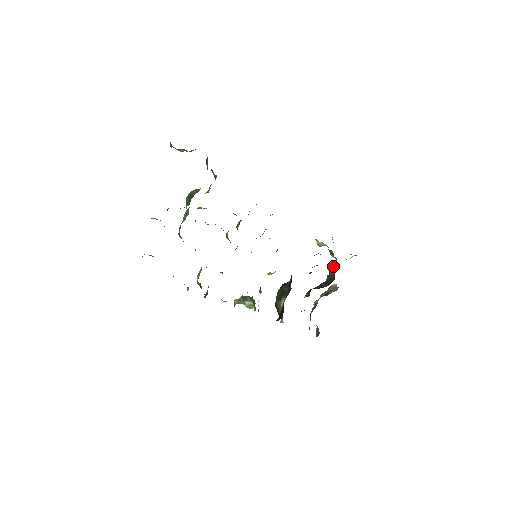
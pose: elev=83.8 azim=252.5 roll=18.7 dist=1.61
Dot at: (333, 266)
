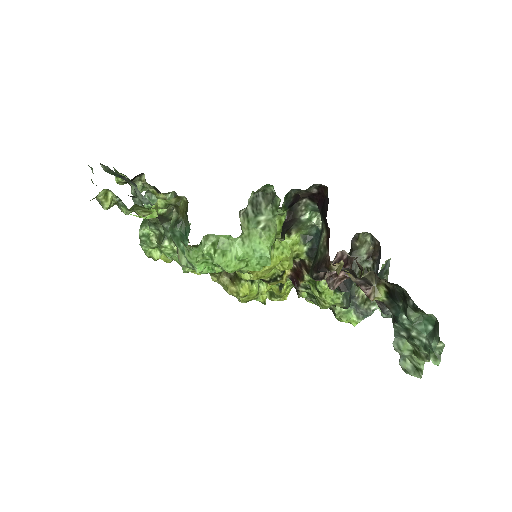
Dot at: occluded
